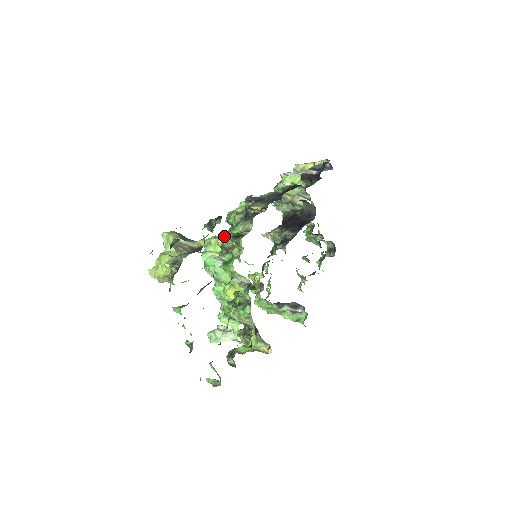
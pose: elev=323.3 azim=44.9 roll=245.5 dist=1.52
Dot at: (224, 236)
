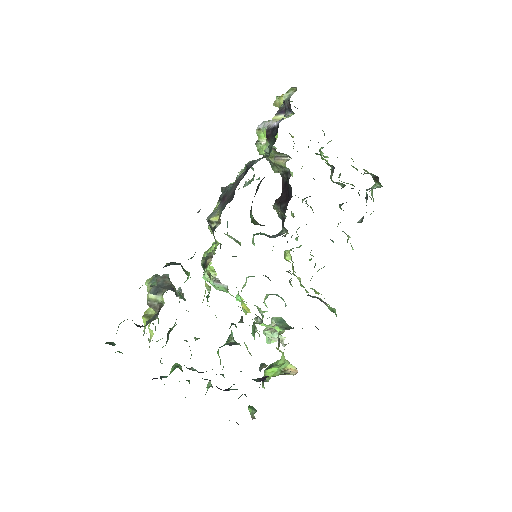
Dot at: occluded
